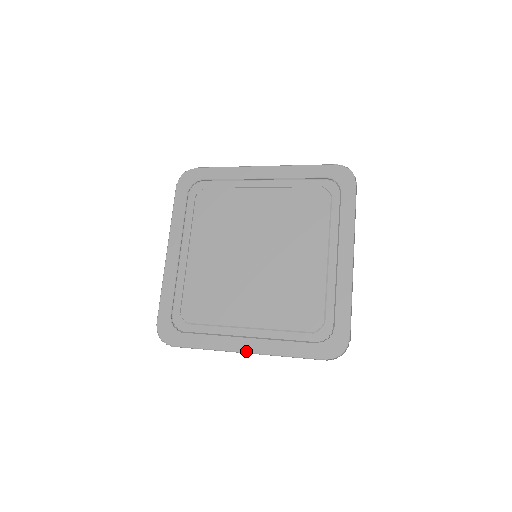
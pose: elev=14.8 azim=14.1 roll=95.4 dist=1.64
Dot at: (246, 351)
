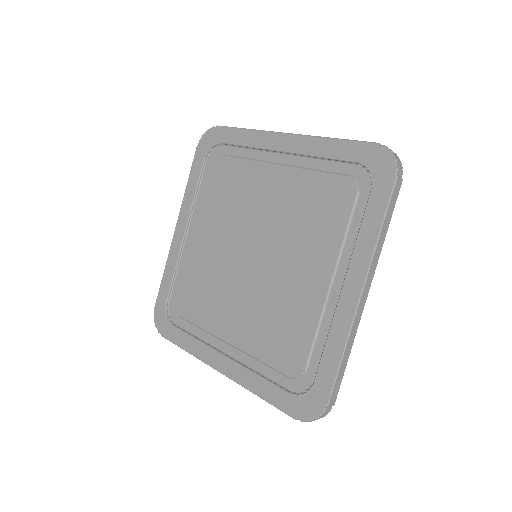
Dot at: (220, 370)
